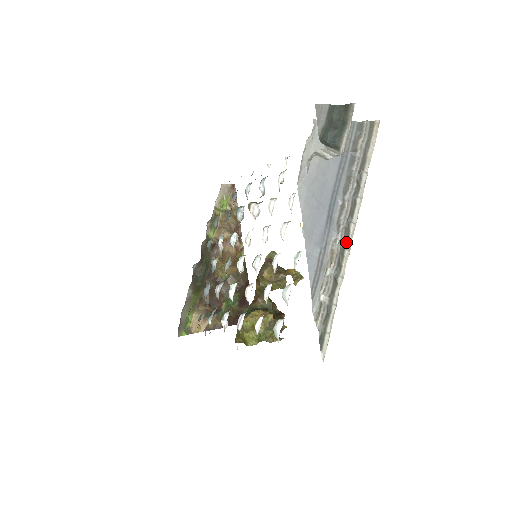
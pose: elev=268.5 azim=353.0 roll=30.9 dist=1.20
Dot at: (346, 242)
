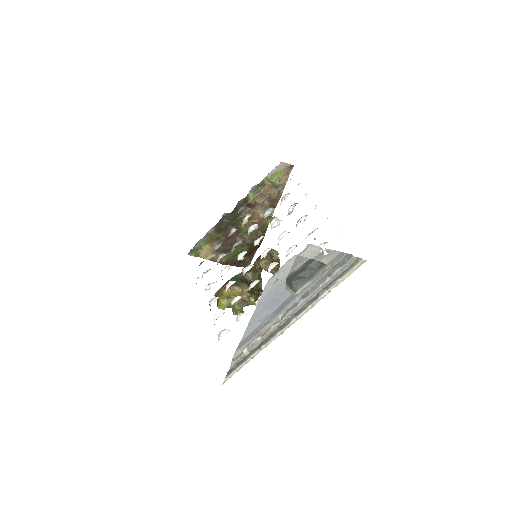
Dot at: (283, 327)
